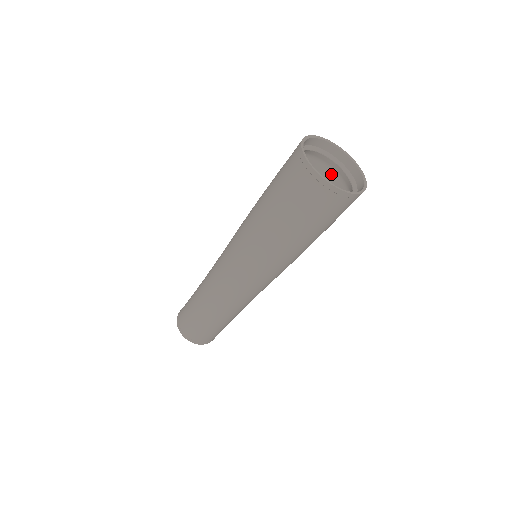
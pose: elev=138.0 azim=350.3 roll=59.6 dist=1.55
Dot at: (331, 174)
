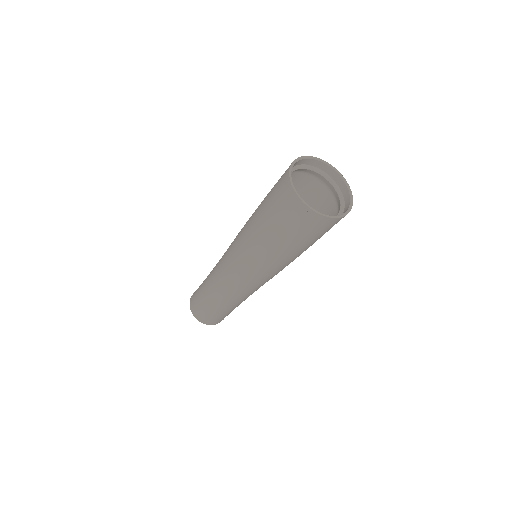
Dot at: (308, 177)
